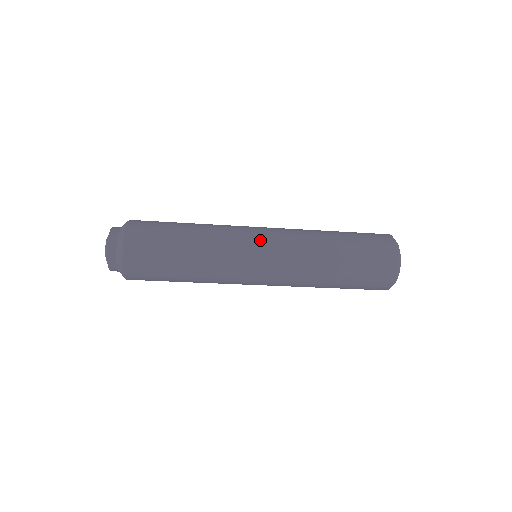
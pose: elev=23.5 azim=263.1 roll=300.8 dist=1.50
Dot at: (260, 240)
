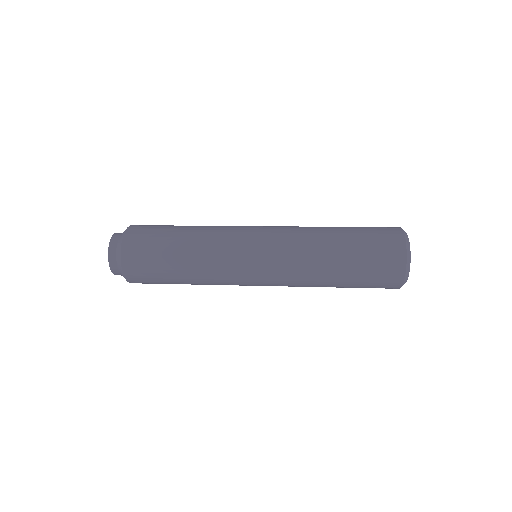
Dot at: (254, 244)
